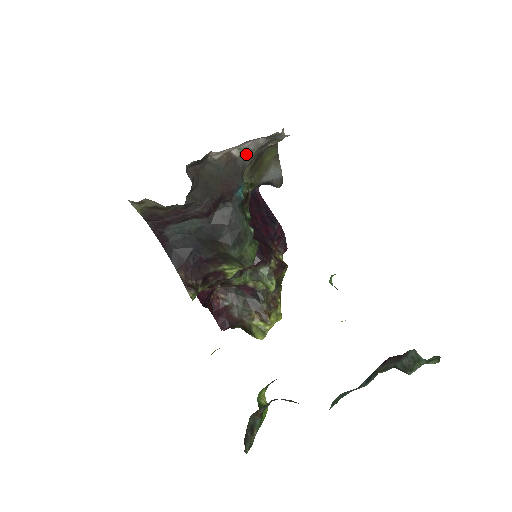
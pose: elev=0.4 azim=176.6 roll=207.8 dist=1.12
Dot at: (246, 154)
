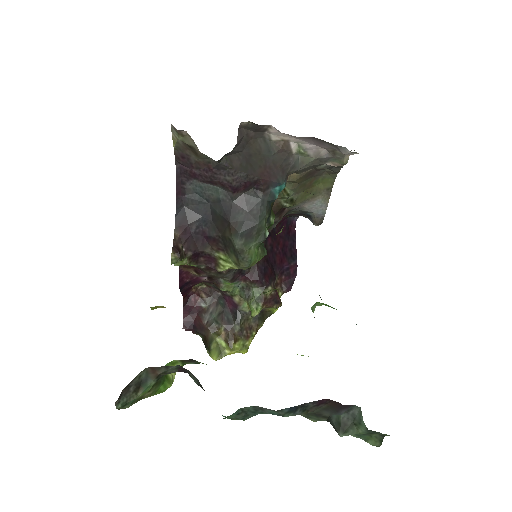
Dot at: (303, 157)
